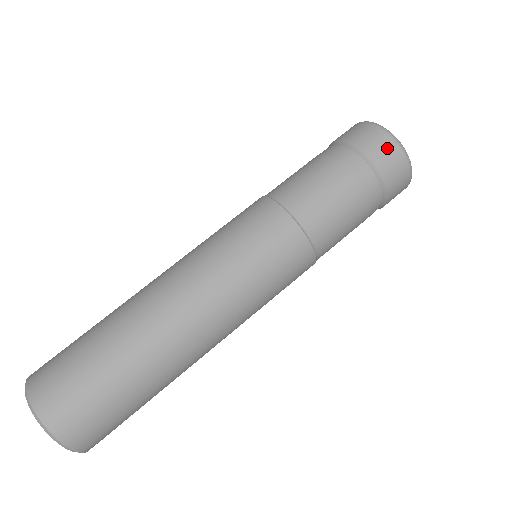
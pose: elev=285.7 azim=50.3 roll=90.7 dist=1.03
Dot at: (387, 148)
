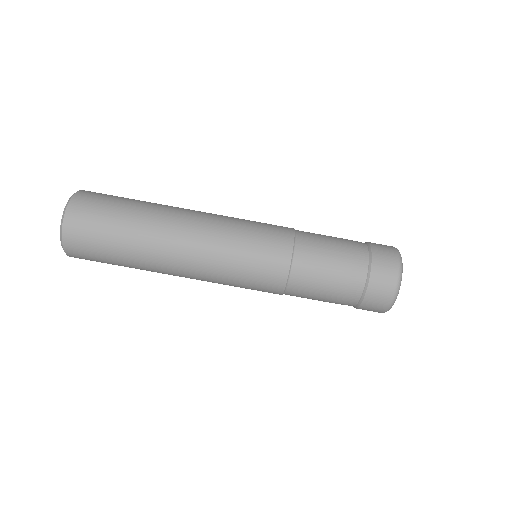
Dot at: (386, 289)
